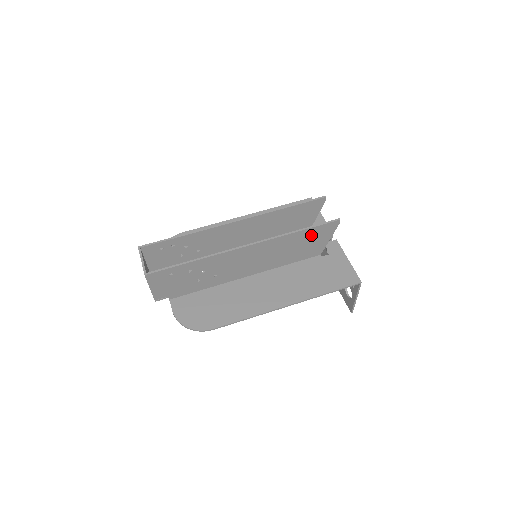
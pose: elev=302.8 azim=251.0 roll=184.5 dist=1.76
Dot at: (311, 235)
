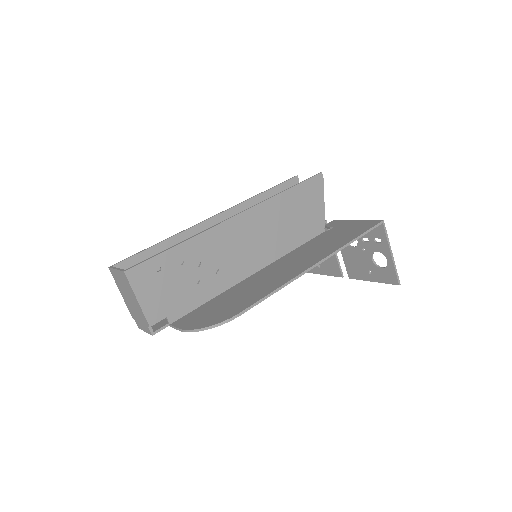
Dot at: (301, 197)
